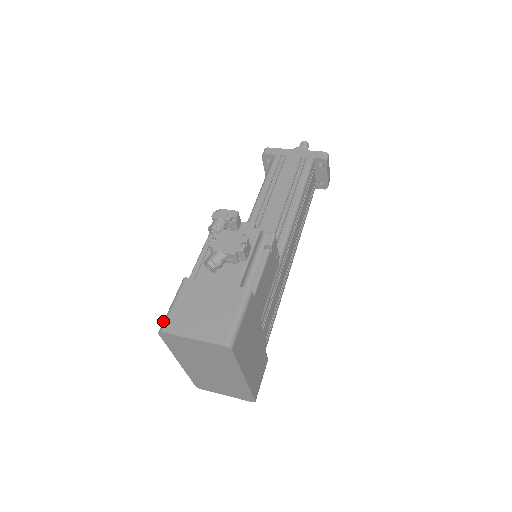
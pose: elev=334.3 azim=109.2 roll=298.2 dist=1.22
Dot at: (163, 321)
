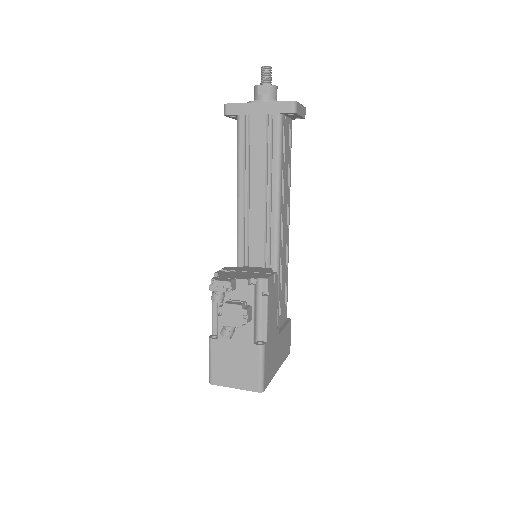
Dot at: (209, 375)
